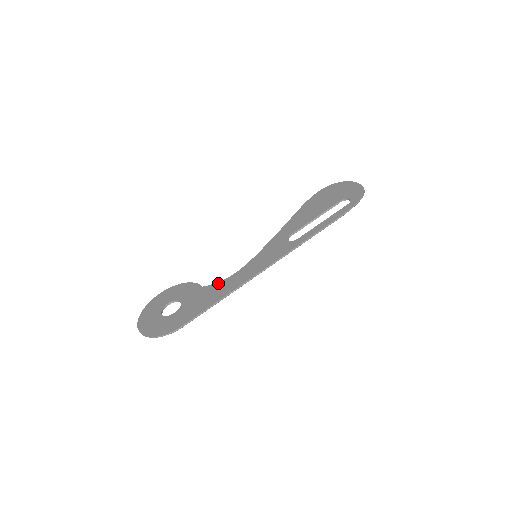
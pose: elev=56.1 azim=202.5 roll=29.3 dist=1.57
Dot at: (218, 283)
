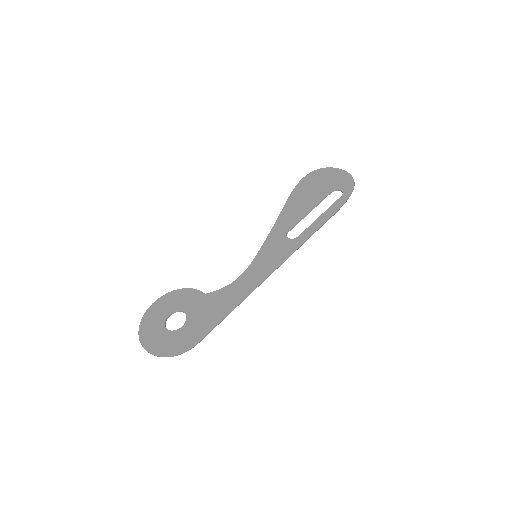
Dot at: (223, 289)
